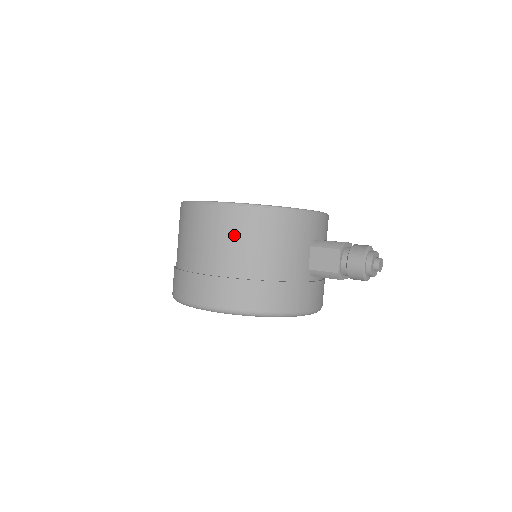
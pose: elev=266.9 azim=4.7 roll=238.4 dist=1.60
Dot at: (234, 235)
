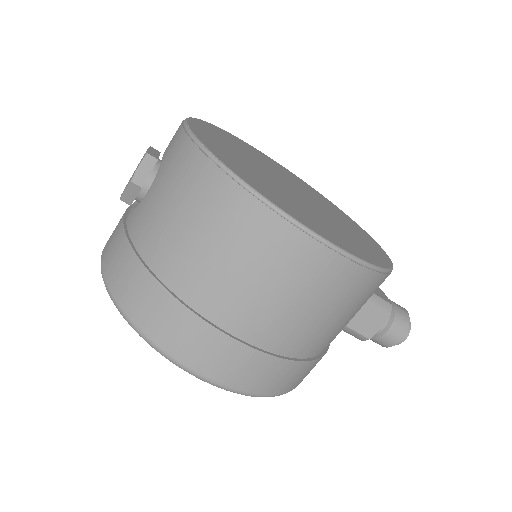
Dot at: (327, 304)
